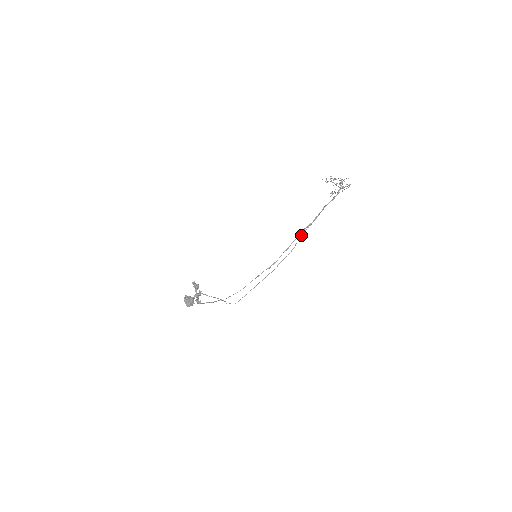
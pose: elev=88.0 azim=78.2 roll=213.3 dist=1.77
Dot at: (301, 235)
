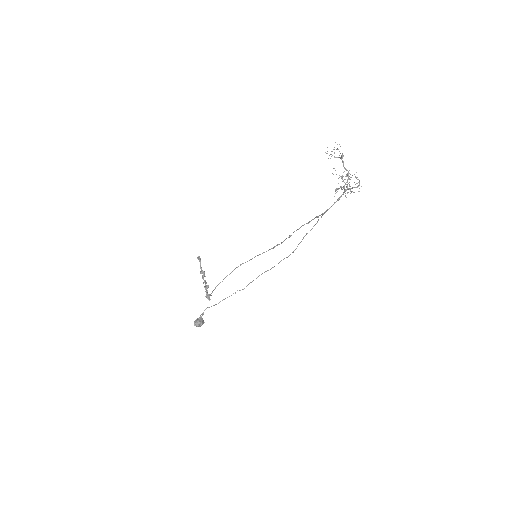
Dot at: occluded
